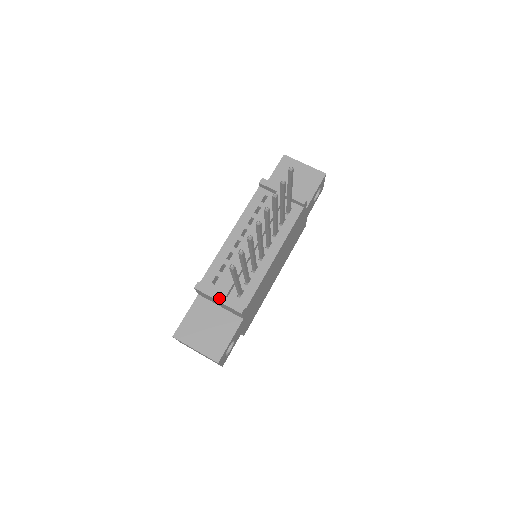
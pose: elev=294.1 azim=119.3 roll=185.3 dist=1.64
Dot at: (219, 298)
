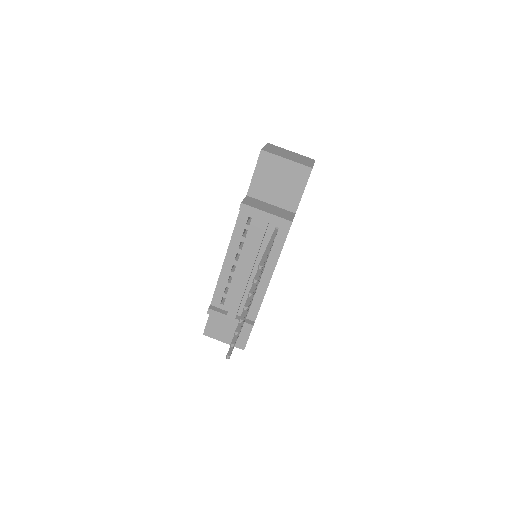
Dot at: (230, 320)
